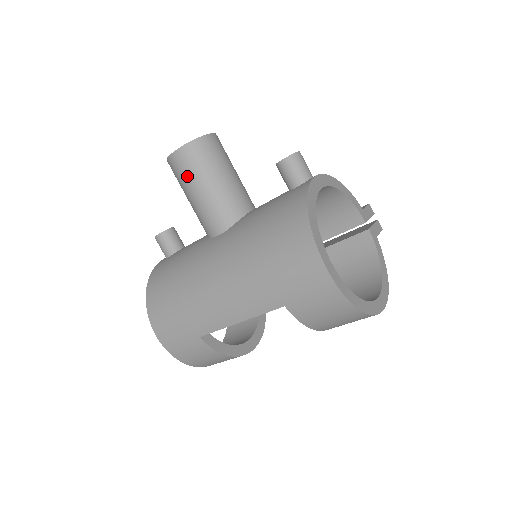
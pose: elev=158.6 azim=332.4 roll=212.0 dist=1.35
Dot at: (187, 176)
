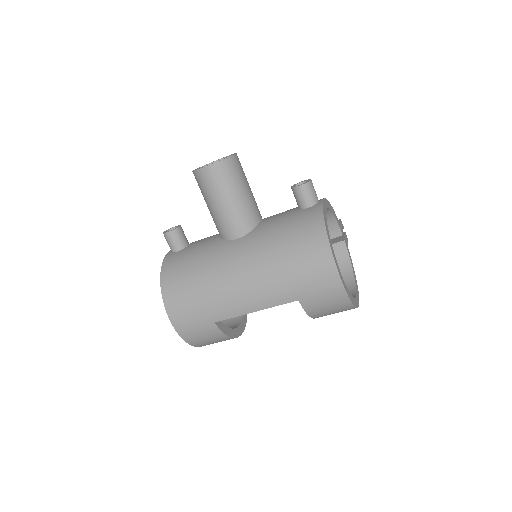
Dot at: (215, 188)
